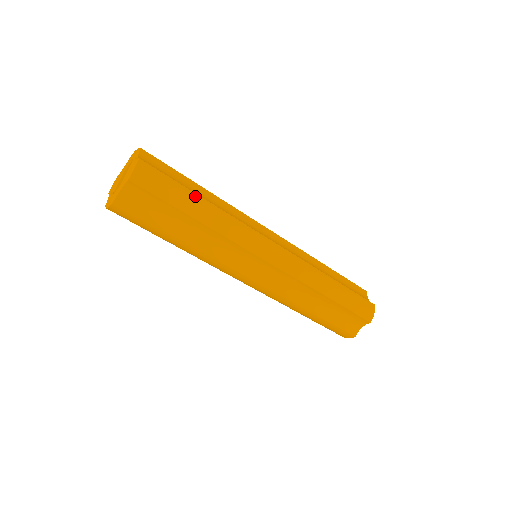
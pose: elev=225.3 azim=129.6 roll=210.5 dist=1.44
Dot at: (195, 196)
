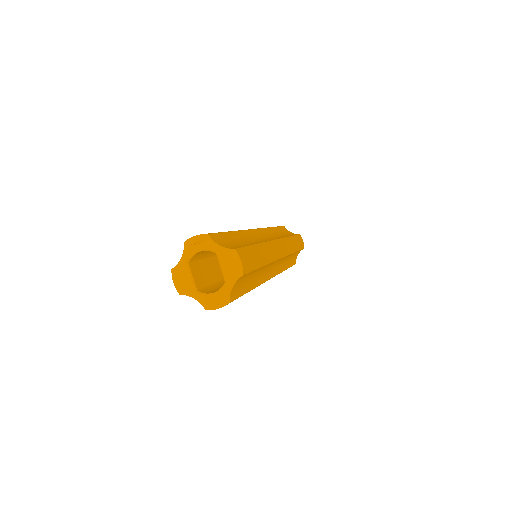
Dot at: (256, 247)
